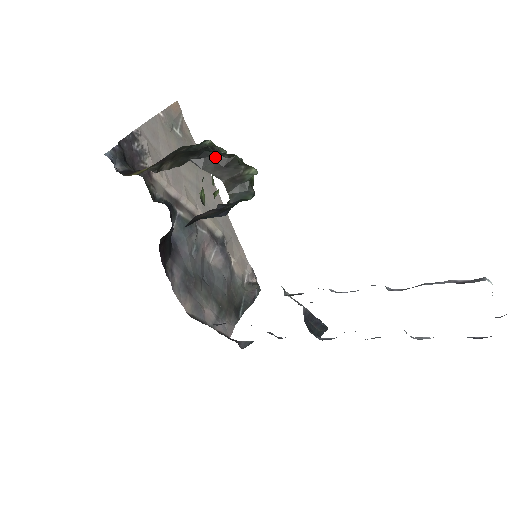
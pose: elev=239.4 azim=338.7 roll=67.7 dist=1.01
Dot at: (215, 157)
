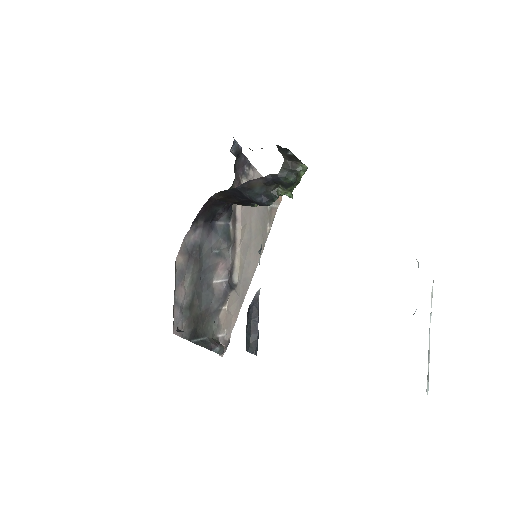
Dot at: (290, 153)
